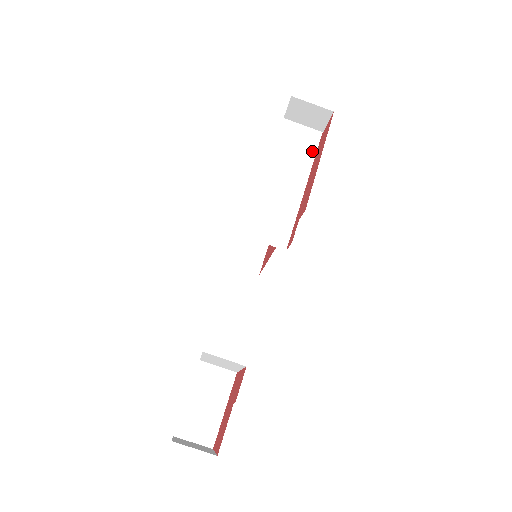
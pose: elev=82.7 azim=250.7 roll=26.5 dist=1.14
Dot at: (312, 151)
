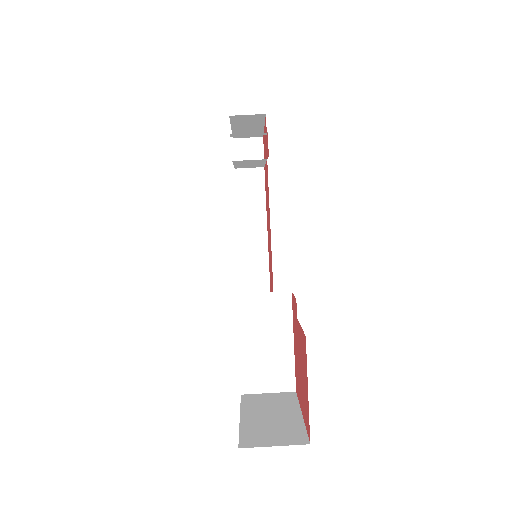
Dot at: (262, 165)
